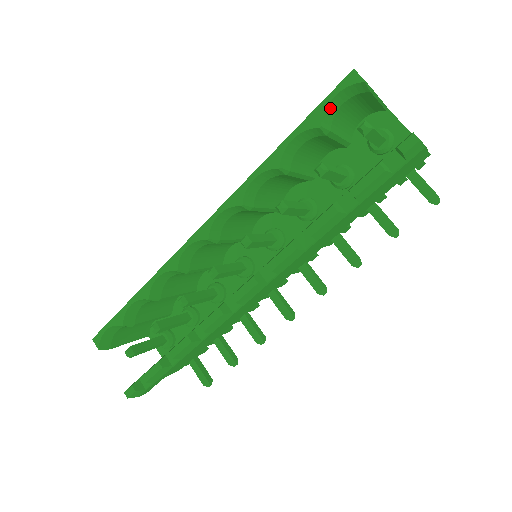
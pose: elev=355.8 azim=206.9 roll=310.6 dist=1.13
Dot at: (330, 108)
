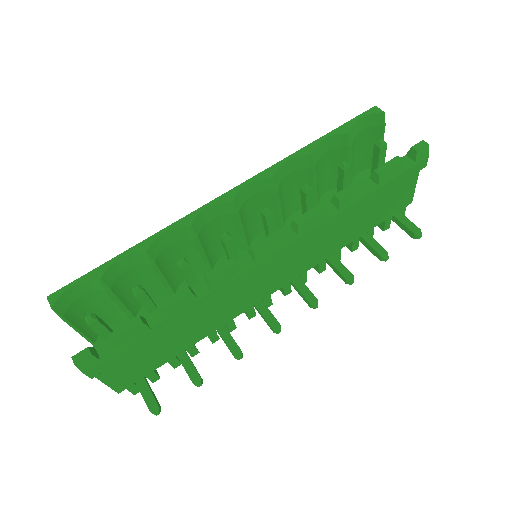
Dot at: (355, 126)
